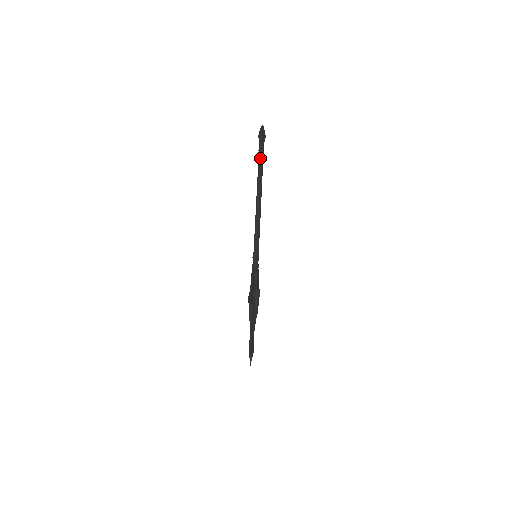
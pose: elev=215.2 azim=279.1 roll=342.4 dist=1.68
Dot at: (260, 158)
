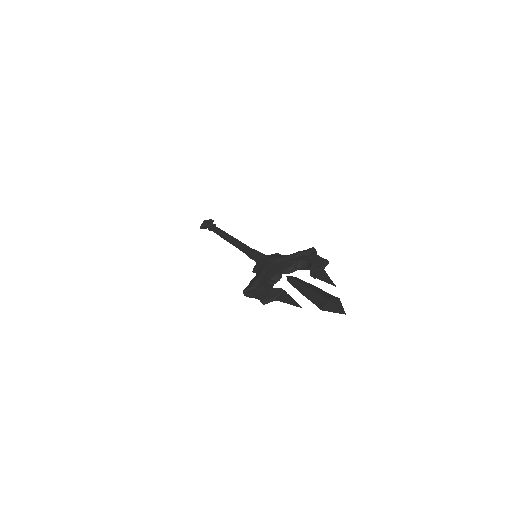
Dot at: occluded
